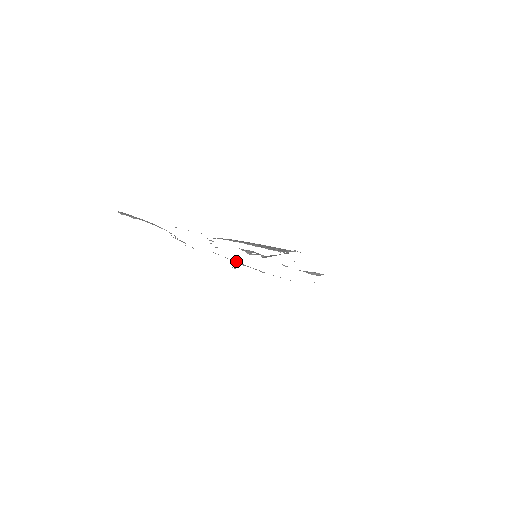
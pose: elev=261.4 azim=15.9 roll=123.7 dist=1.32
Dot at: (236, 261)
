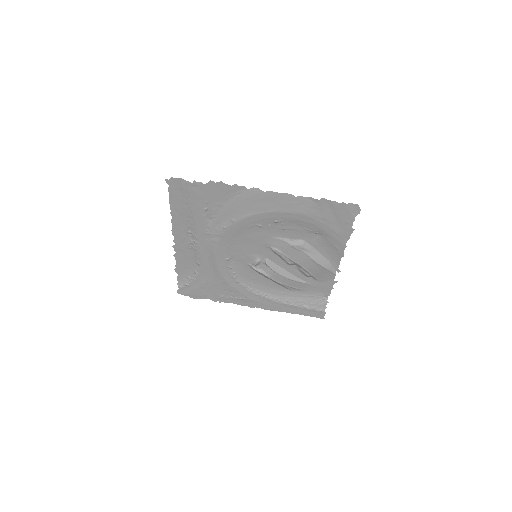
Dot at: (218, 225)
